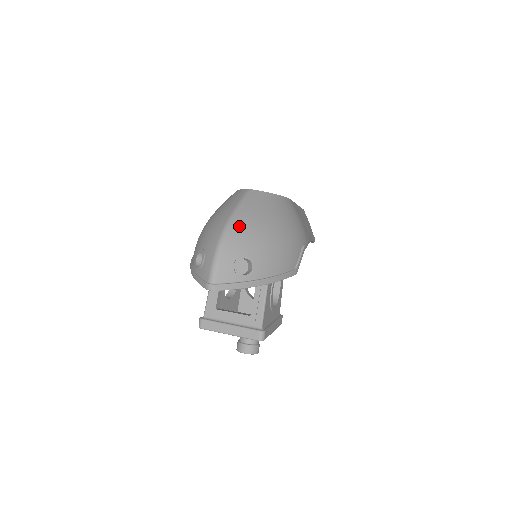
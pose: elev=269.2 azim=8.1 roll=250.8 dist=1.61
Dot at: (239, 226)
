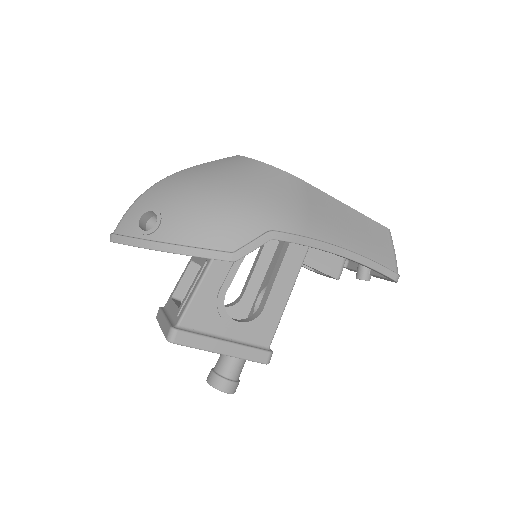
Dot at: (174, 179)
